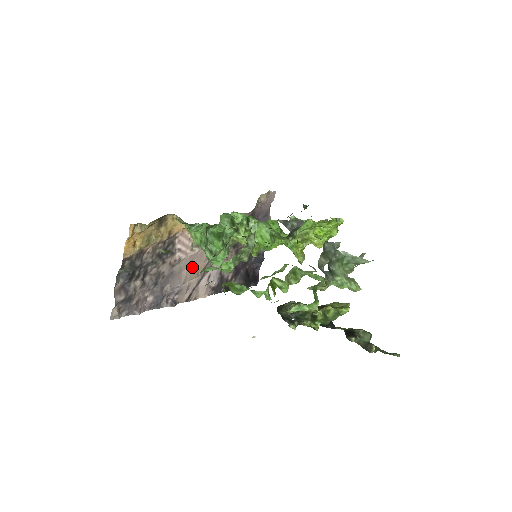
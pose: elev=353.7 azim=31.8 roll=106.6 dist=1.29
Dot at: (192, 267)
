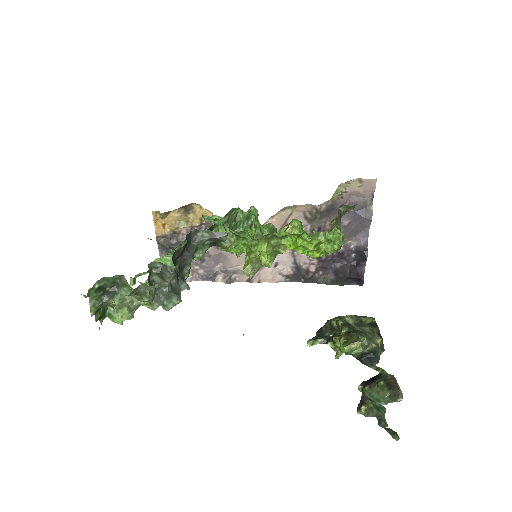
Dot at: occluded
